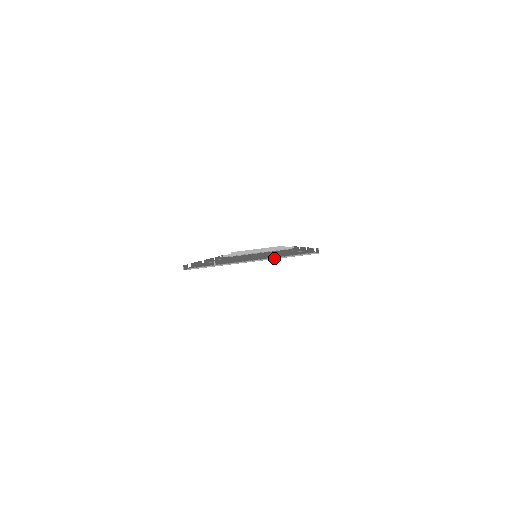
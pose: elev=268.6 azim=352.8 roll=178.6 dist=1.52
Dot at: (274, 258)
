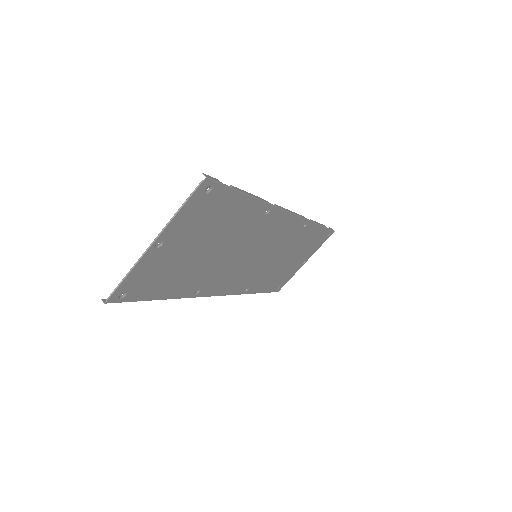
Dot at: (169, 221)
